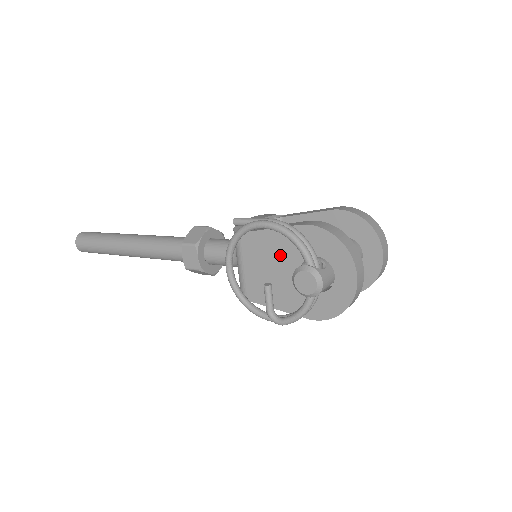
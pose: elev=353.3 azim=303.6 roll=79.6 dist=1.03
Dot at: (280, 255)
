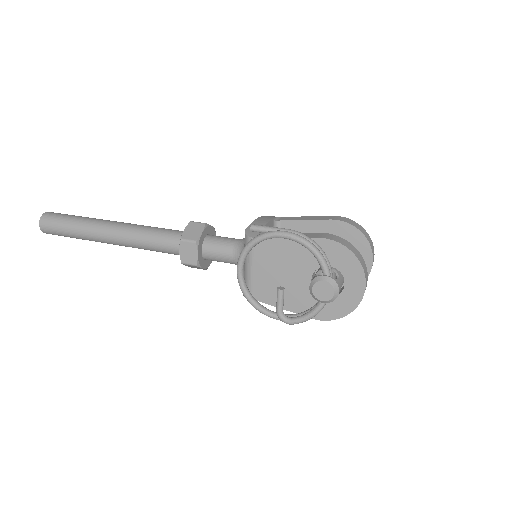
Dot at: (293, 262)
